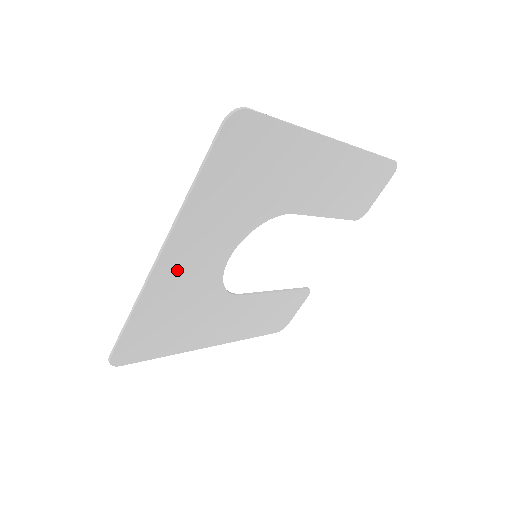
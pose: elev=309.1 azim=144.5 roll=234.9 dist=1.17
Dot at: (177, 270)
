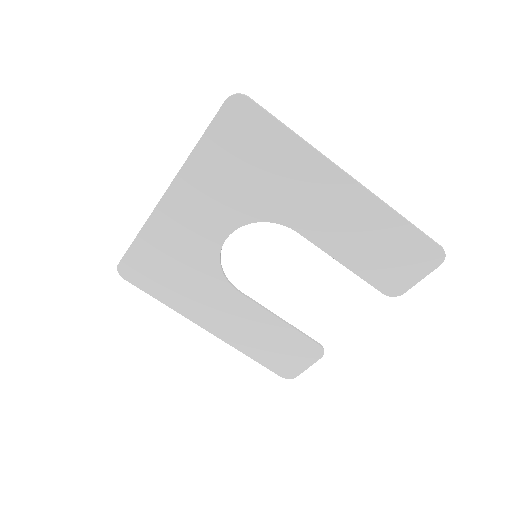
Dot at: (178, 217)
